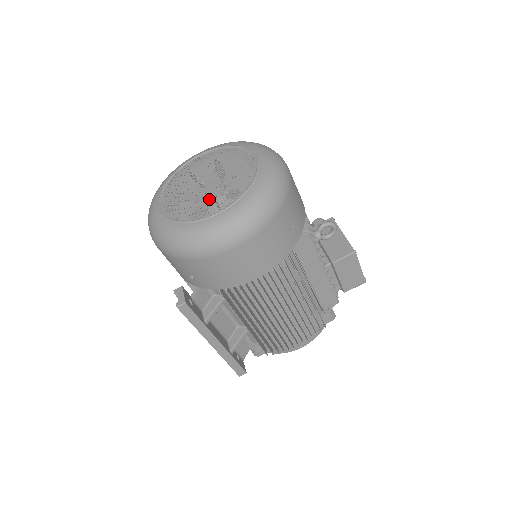
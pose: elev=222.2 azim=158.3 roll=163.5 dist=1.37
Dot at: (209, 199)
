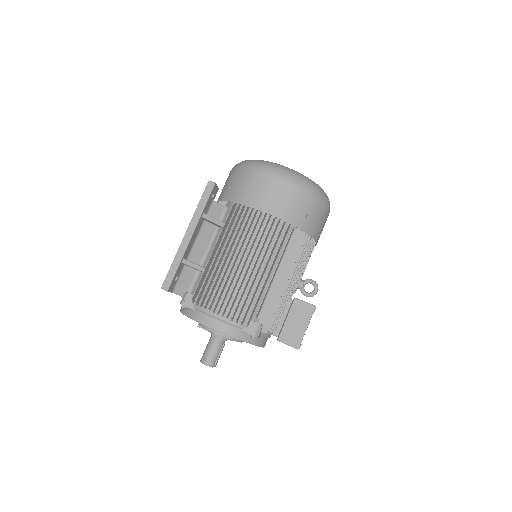
Dot at: occluded
